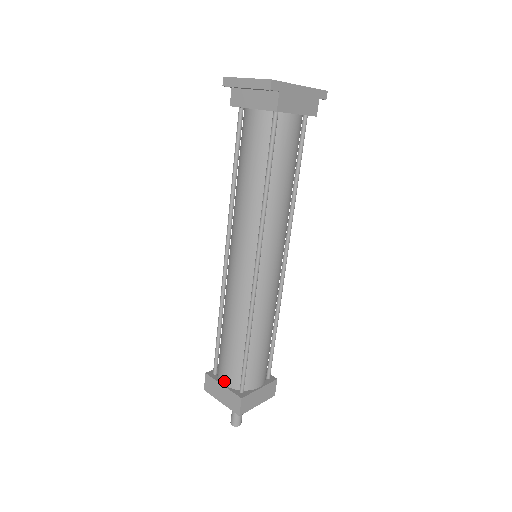
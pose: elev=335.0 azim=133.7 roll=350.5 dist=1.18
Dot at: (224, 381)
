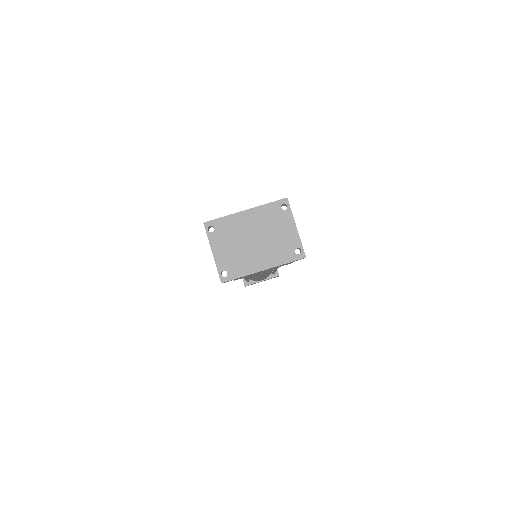
Dot at: occluded
